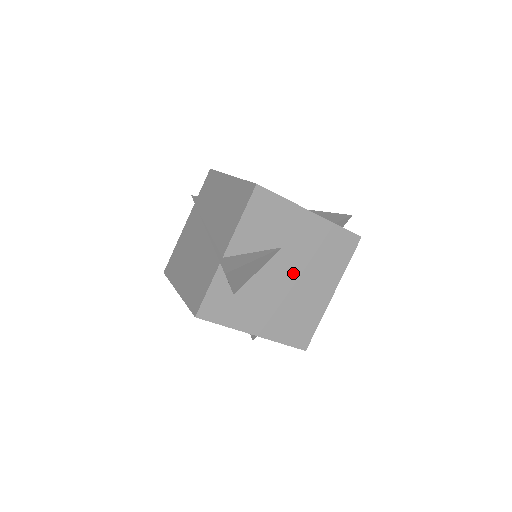
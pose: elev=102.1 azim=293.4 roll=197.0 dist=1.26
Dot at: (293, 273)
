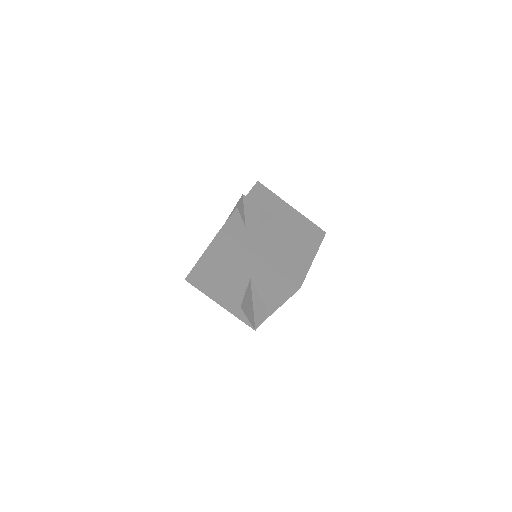
Dot at: (284, 233)
